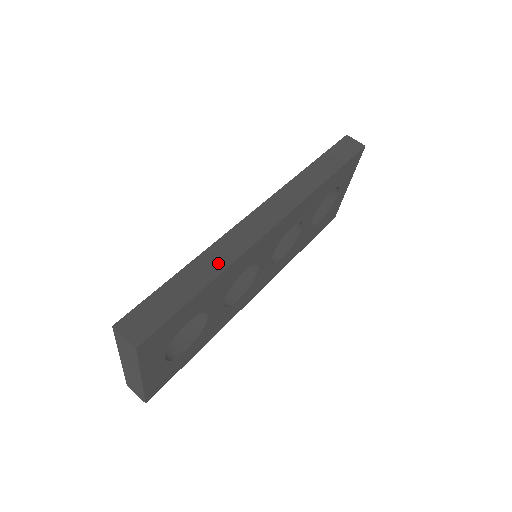
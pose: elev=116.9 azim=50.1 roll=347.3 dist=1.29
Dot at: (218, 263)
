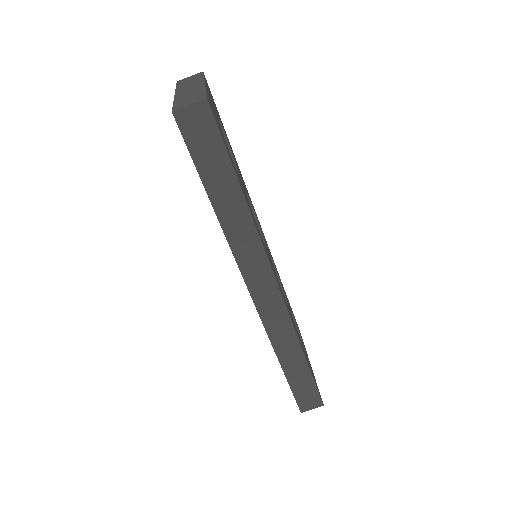
Dot at: (291, 345)
